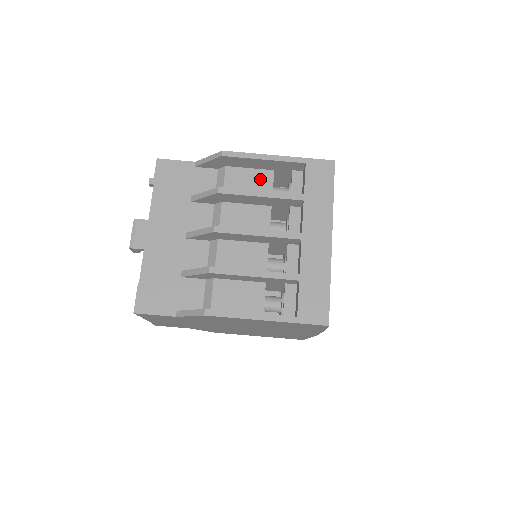
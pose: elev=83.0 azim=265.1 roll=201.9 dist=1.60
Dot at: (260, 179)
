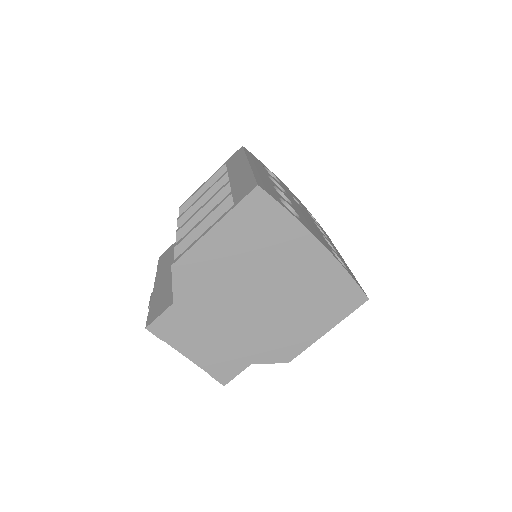
Dot at: occluded
